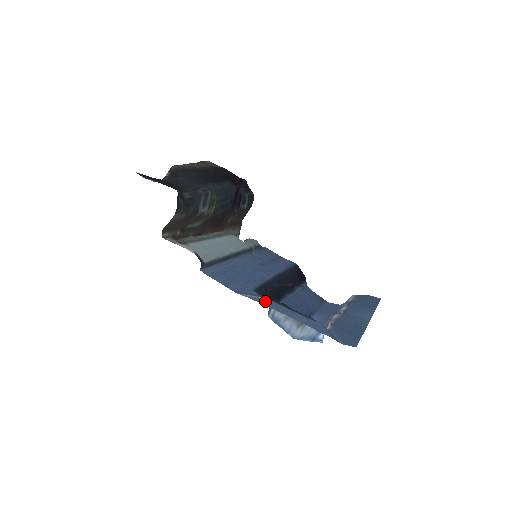
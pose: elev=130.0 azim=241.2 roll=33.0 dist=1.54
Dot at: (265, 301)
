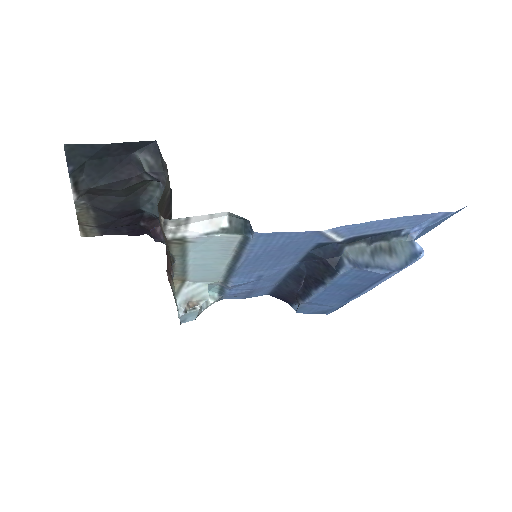
Dot at: (350, 231)
